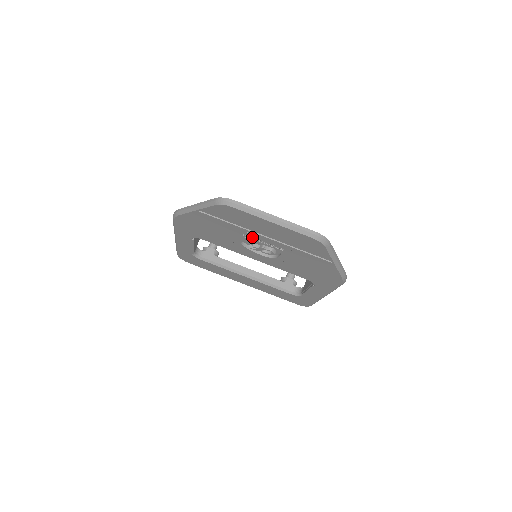
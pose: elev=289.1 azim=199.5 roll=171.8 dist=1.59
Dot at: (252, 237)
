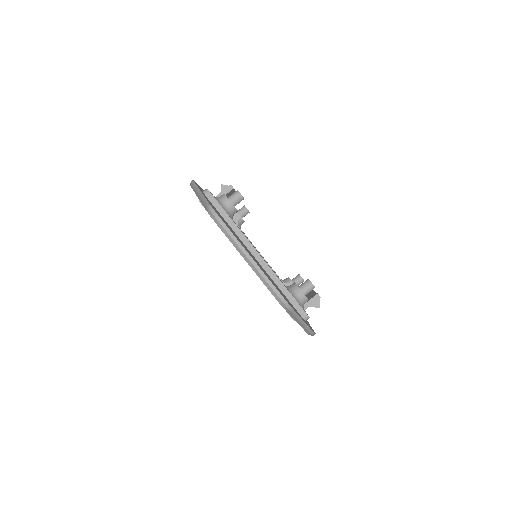
Dot at: occluded
